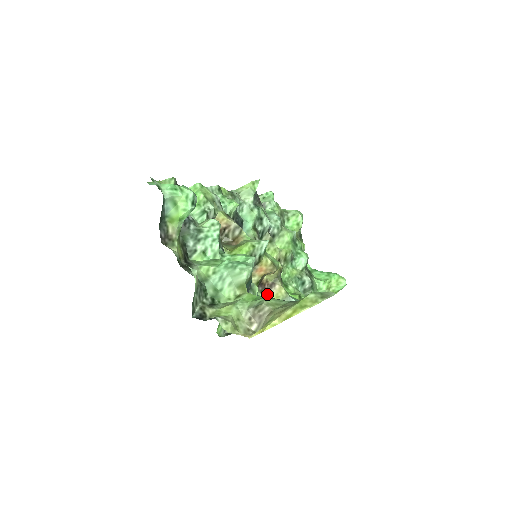
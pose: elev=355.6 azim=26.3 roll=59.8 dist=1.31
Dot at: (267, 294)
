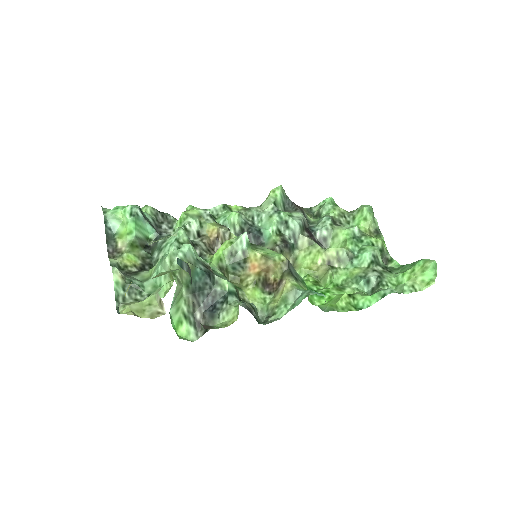
Dot at: (275, 294)
